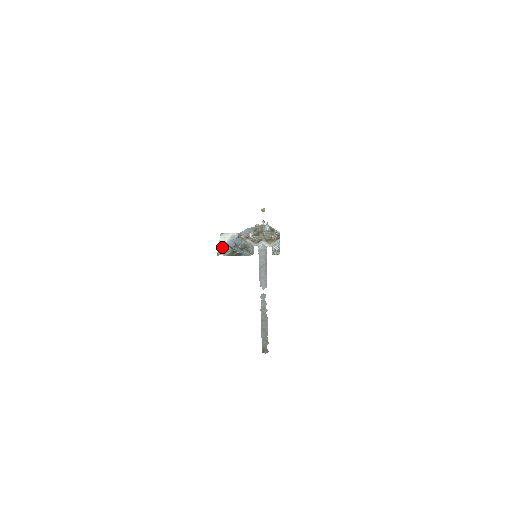
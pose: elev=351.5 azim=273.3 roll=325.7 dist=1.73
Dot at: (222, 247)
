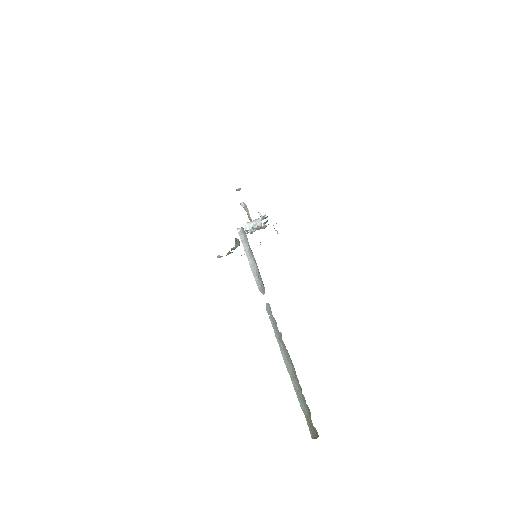
Dot at: occluded
